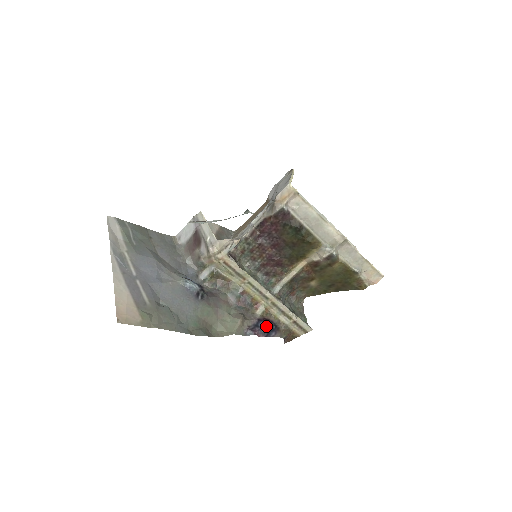
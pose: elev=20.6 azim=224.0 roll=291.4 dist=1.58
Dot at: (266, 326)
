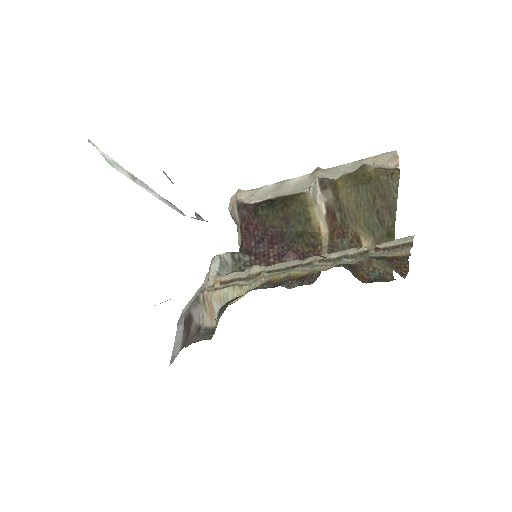
Dot at: occluded
